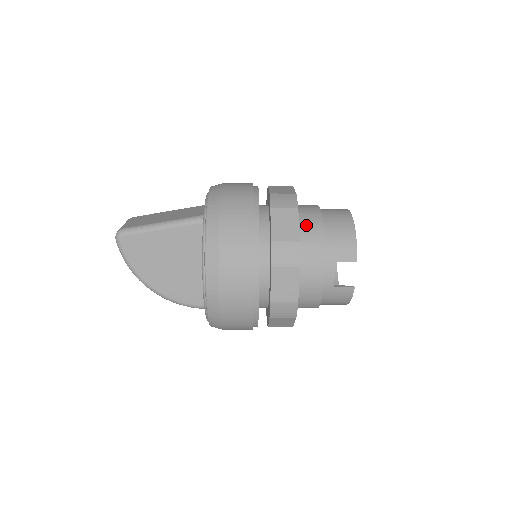
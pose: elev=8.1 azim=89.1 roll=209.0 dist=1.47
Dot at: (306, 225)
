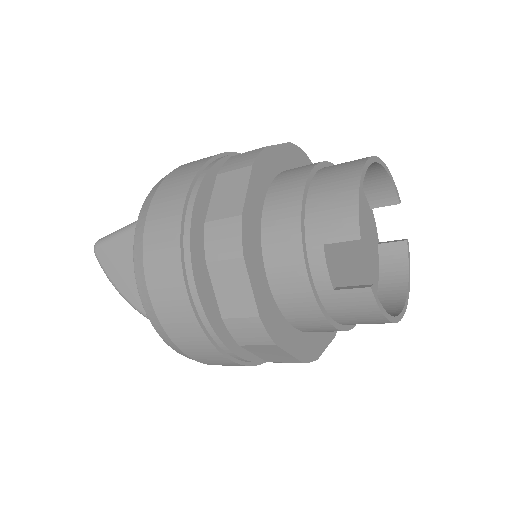
Dot at: (279, 191)
